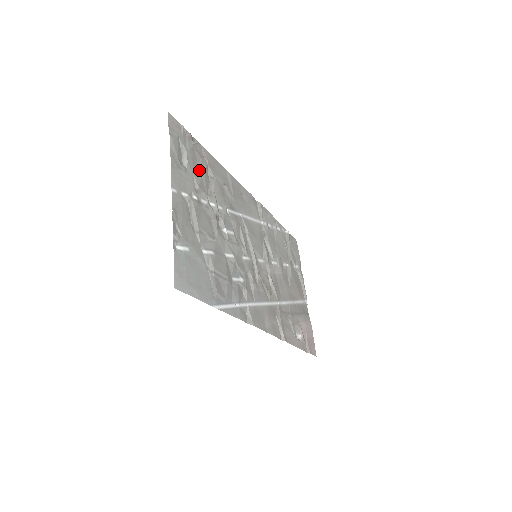
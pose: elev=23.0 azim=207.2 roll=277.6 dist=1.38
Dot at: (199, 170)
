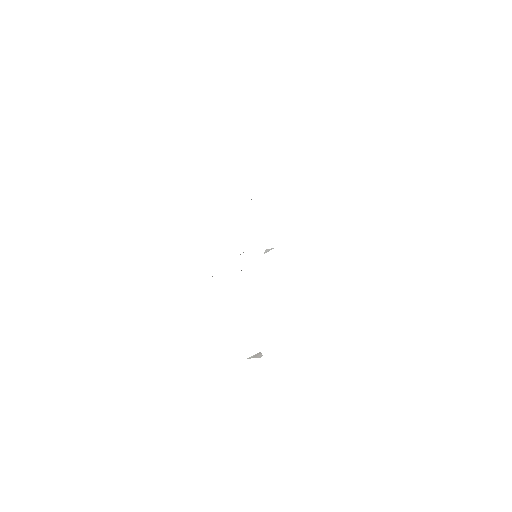
Dot at: occluded
